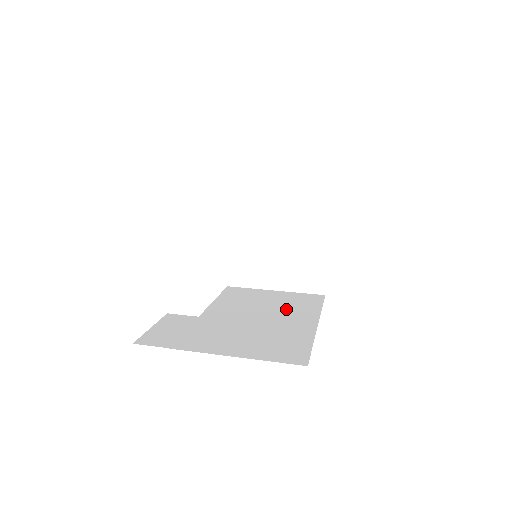
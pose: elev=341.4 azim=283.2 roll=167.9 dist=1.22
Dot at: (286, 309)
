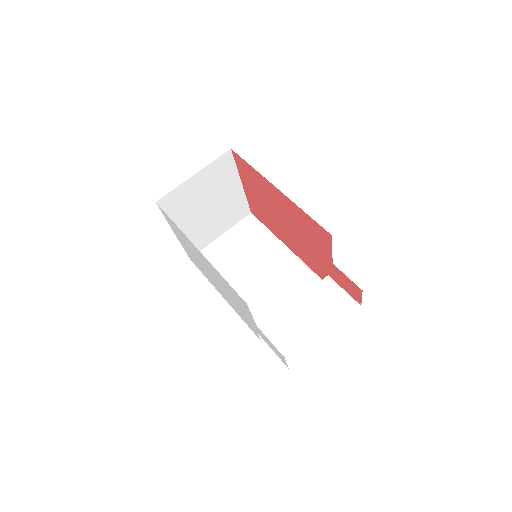
Dot at: (255, 249)
